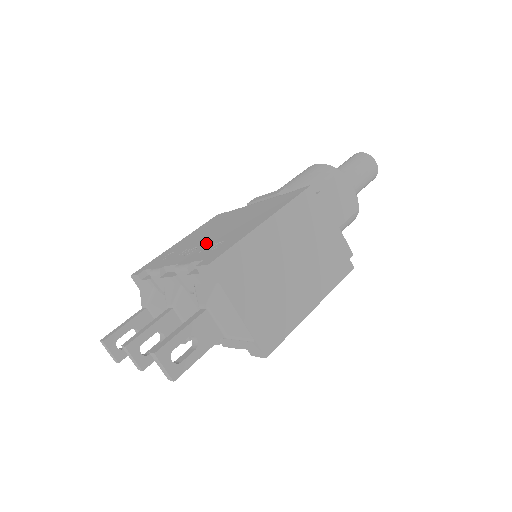
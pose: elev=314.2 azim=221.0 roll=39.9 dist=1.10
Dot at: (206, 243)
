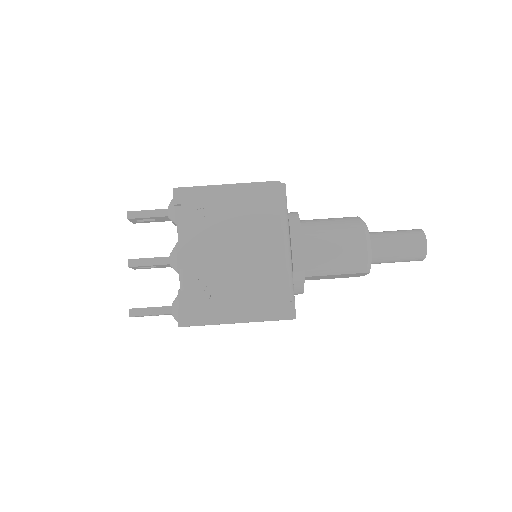
Dot at: (213, 267)
